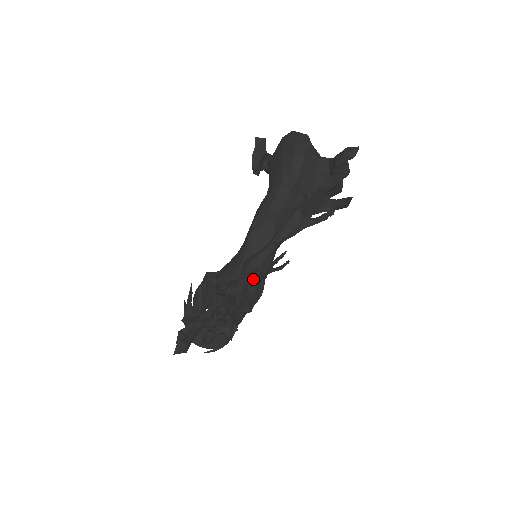
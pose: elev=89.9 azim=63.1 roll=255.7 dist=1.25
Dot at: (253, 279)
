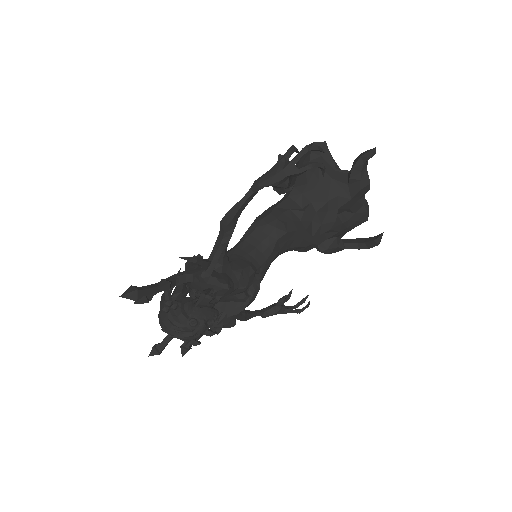
Dot at: (241, 263)
